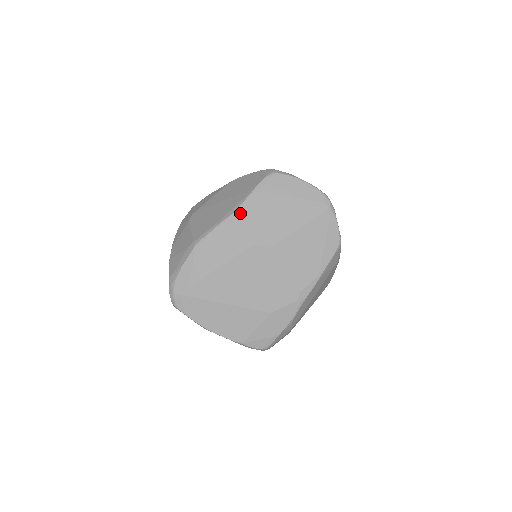
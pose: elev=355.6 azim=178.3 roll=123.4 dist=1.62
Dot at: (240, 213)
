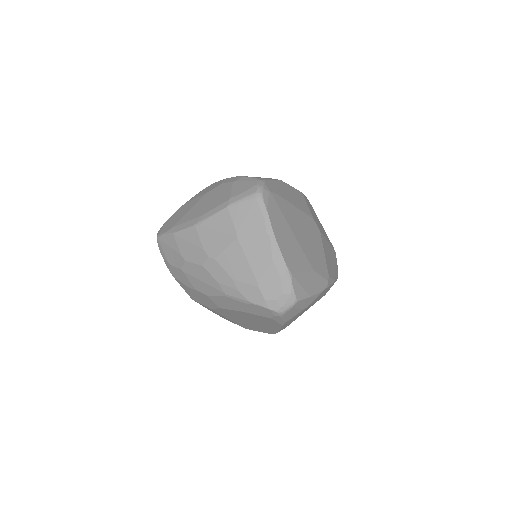
Dot at: (305, 197)
